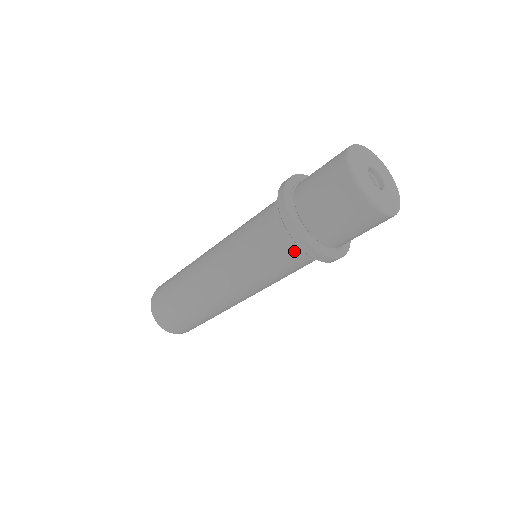
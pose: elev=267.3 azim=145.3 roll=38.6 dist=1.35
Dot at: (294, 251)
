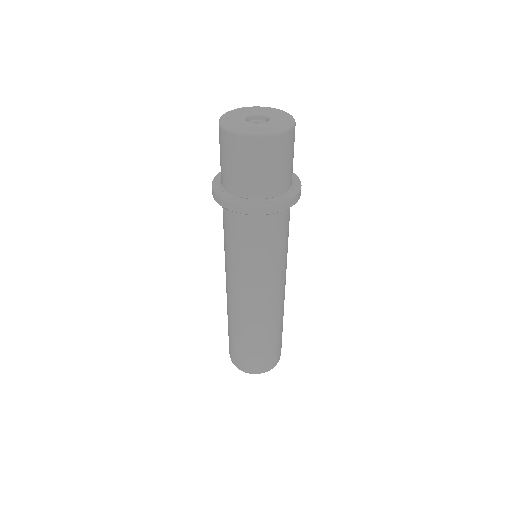
Dot at: (248, 222)
